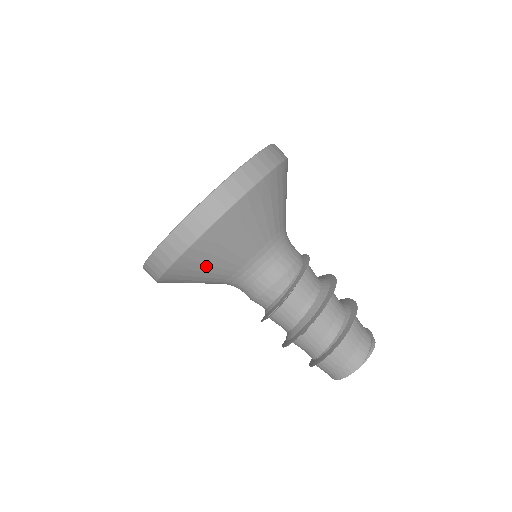
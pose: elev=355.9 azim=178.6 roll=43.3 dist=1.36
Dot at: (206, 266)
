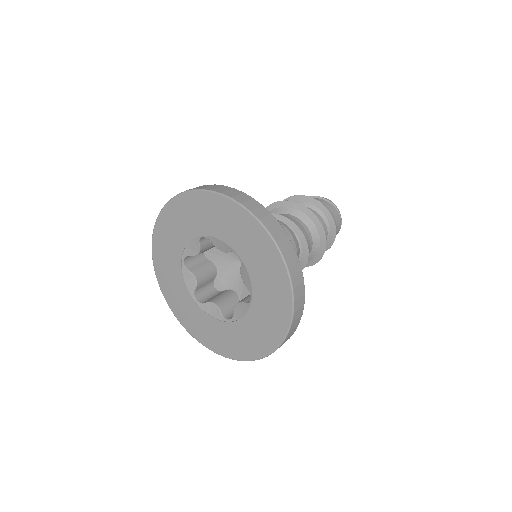
Dot at: occluded
